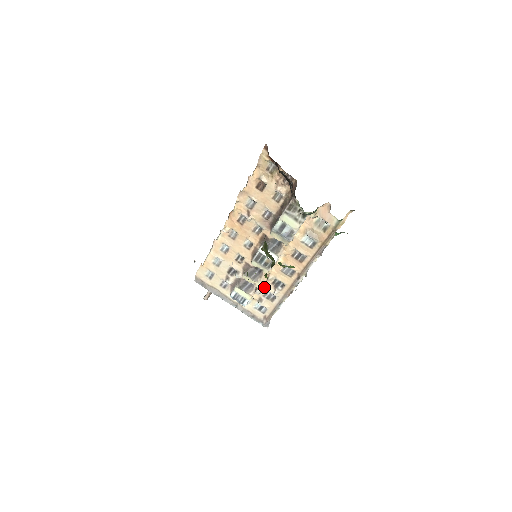
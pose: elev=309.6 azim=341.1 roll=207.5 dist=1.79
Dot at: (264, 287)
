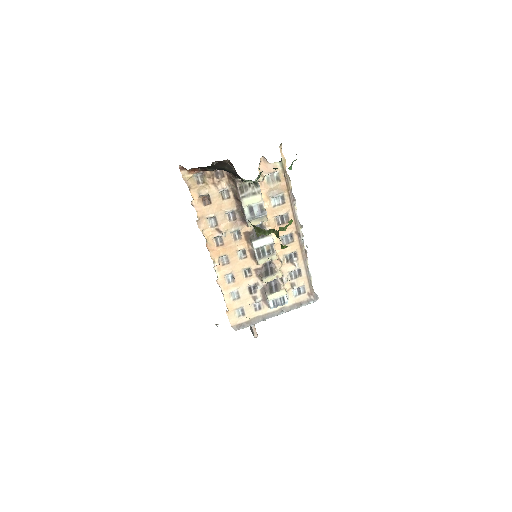
Dot at: (285, 272)
